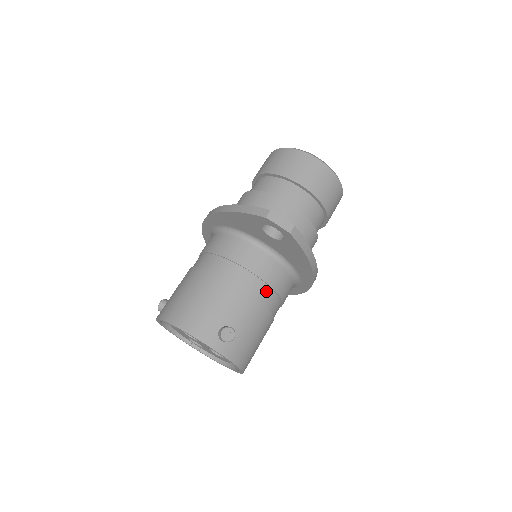
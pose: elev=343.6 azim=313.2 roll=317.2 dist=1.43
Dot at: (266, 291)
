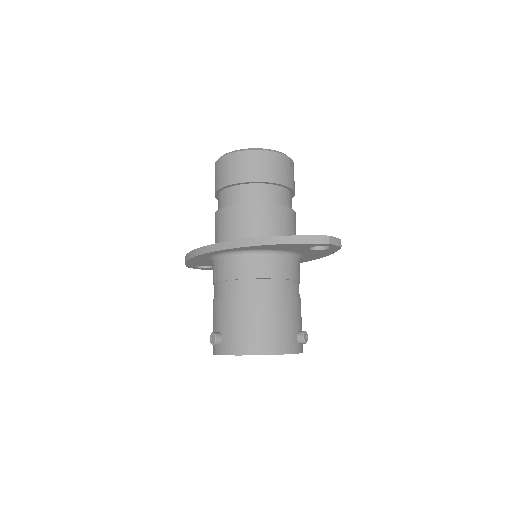
Dot at: occluded
